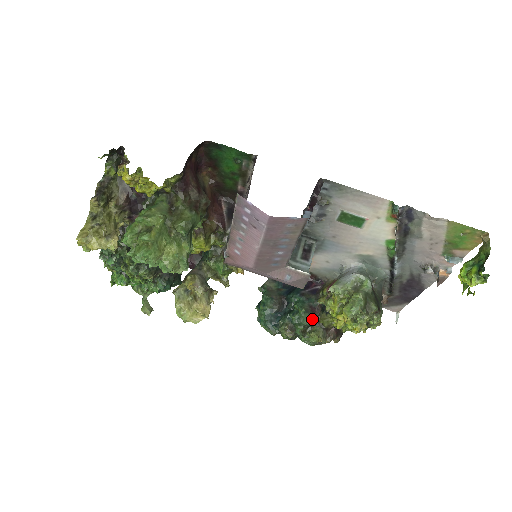
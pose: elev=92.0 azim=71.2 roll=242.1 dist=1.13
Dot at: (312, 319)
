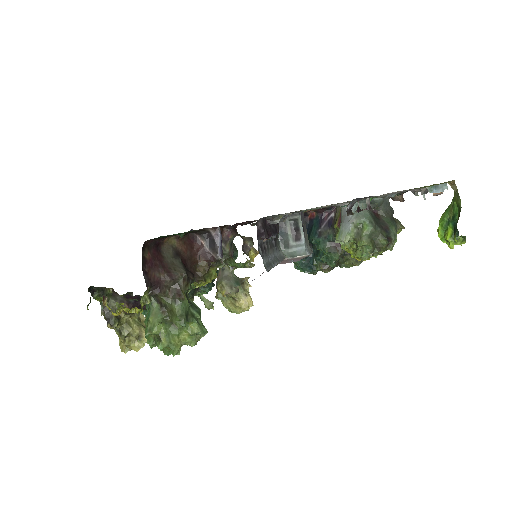
Dot at: (338, 255)
